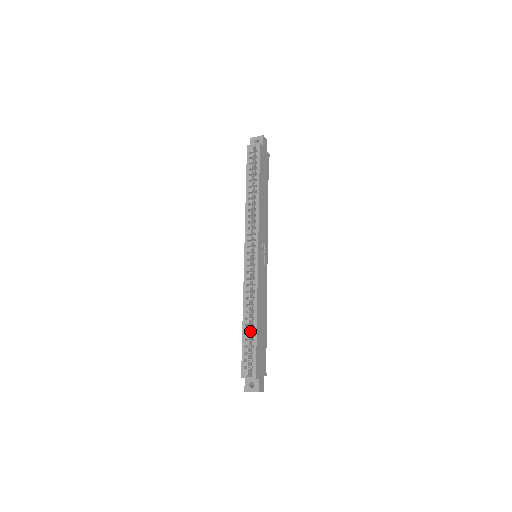
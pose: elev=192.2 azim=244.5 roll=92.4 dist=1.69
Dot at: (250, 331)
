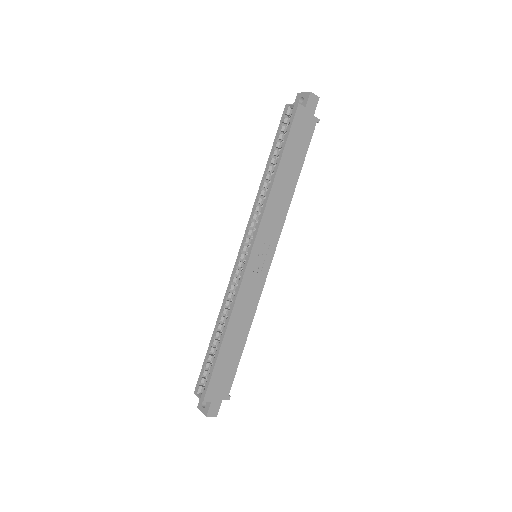
Dot at: occluded
